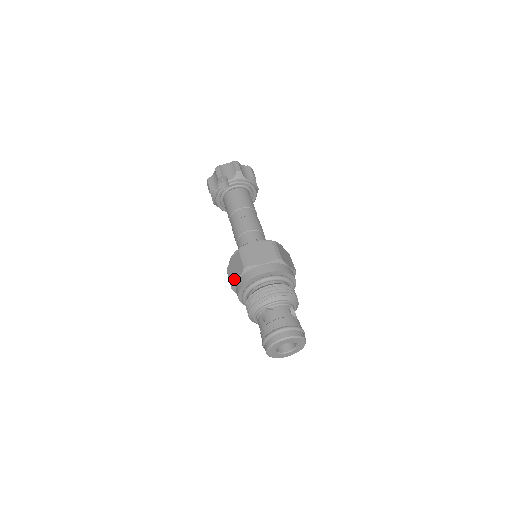
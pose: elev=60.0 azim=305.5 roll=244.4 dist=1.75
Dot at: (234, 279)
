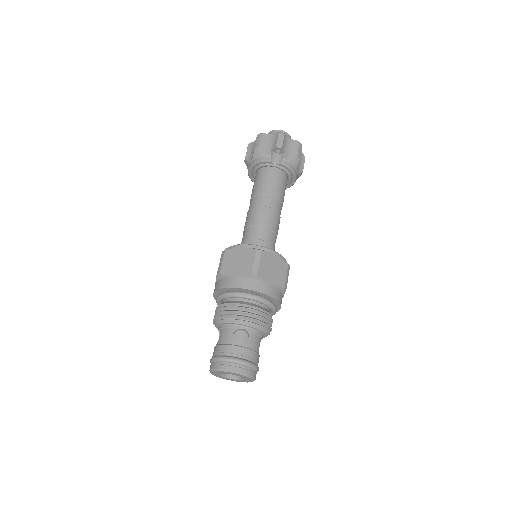
Dot at: (230, 270)
